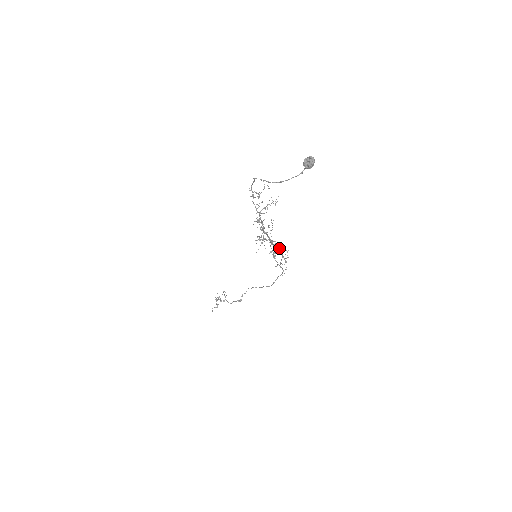
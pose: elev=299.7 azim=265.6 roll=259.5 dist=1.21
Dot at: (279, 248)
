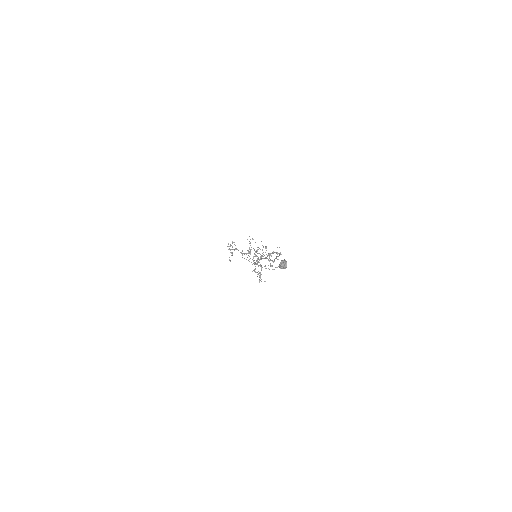
Dot at: (273, 253)
